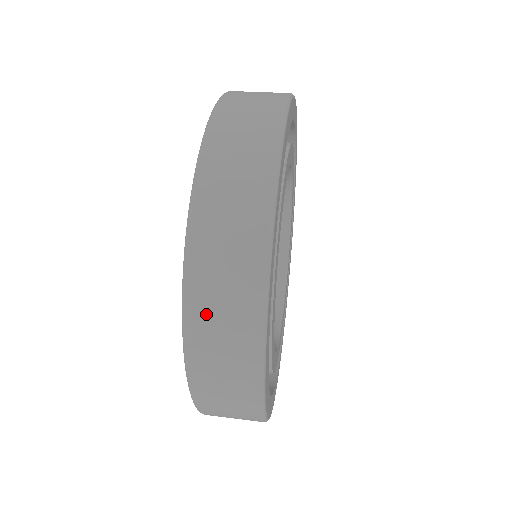
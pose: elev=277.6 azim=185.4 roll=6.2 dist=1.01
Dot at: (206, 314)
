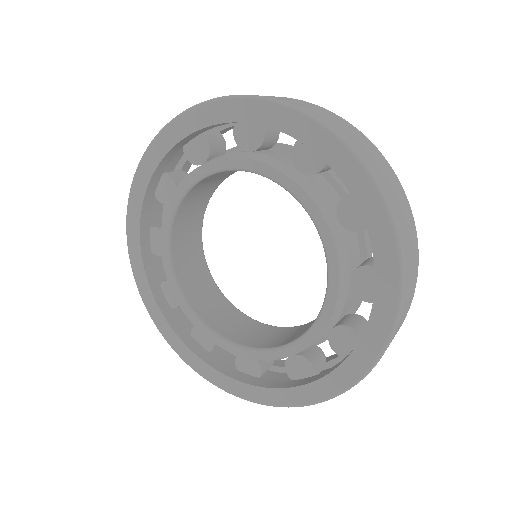
Dot at: (382, 177)
